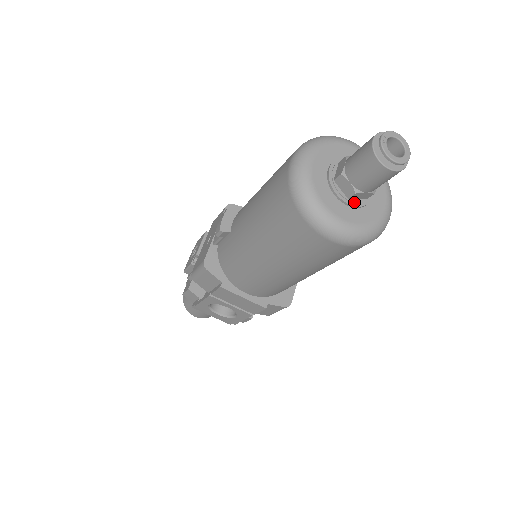
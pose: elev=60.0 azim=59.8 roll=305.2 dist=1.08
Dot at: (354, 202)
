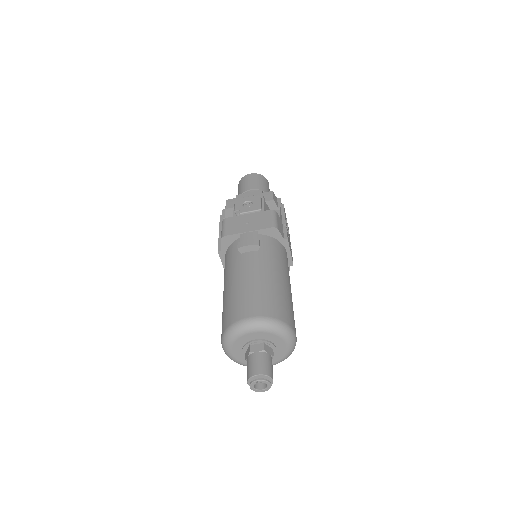
Dot at: occluded
